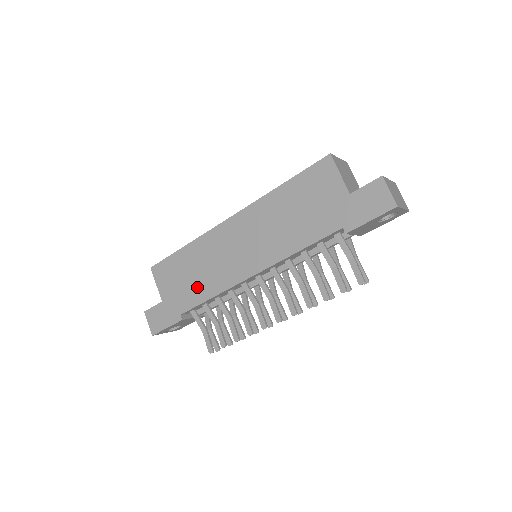
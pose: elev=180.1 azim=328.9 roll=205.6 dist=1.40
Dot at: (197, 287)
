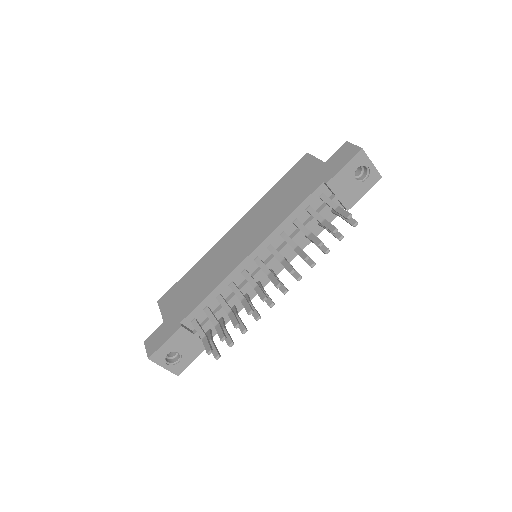
Dot at: (199, 291)
